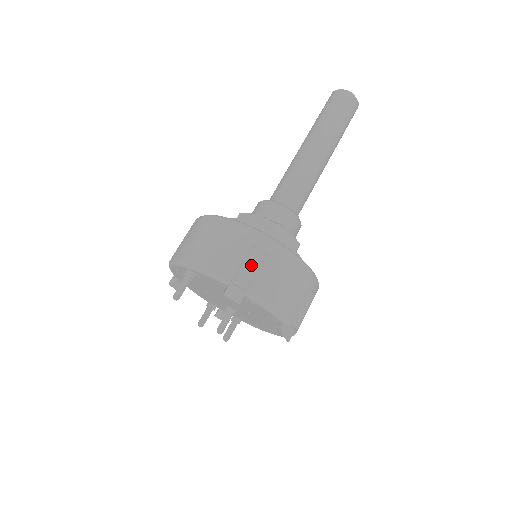
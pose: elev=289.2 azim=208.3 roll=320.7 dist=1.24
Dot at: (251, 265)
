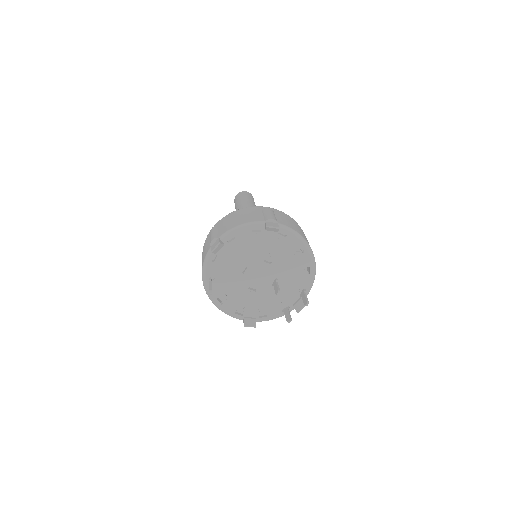
Dot at: (212, 233)
